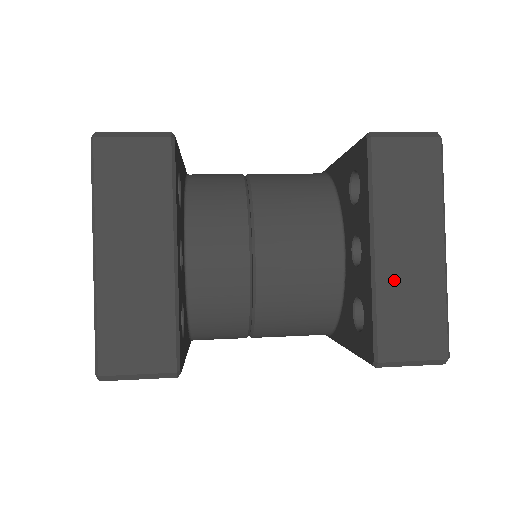
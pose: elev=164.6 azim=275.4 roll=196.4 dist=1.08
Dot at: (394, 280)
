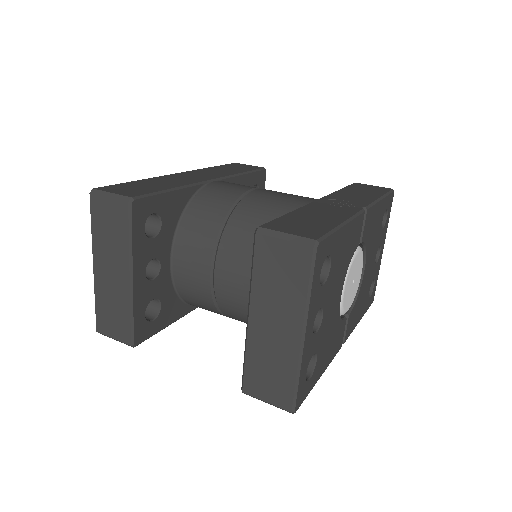
Dot at: (260, 344)
